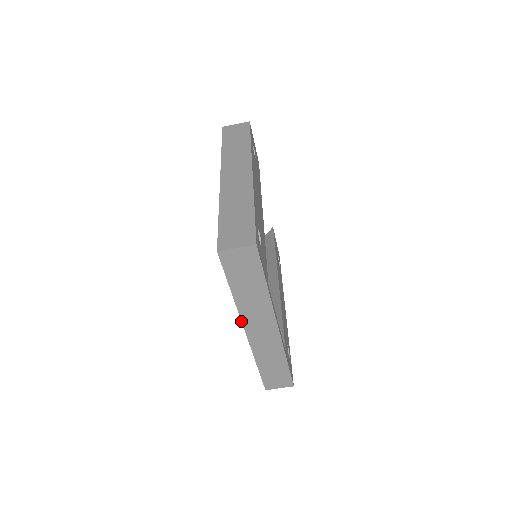
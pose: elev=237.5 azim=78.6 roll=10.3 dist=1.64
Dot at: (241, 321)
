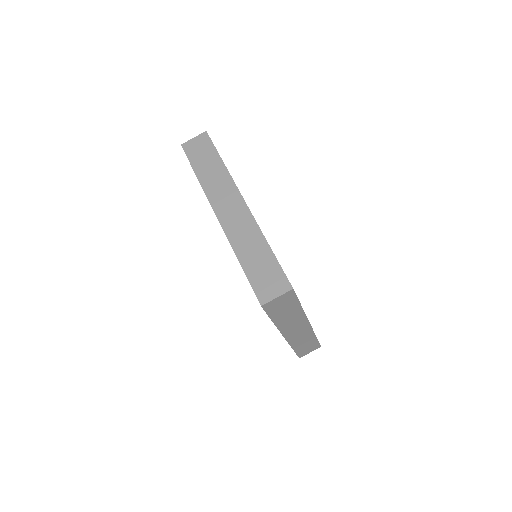
Dot at: occluded
